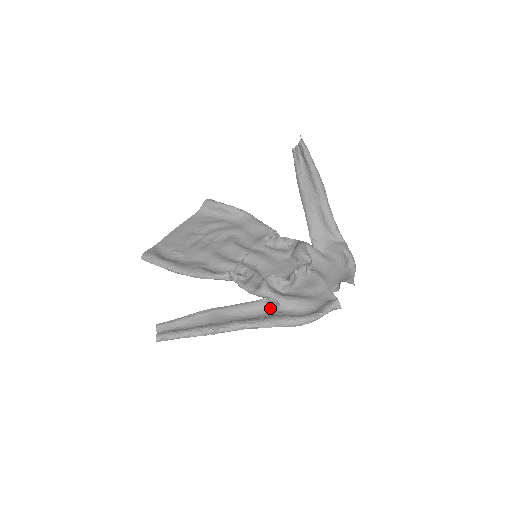
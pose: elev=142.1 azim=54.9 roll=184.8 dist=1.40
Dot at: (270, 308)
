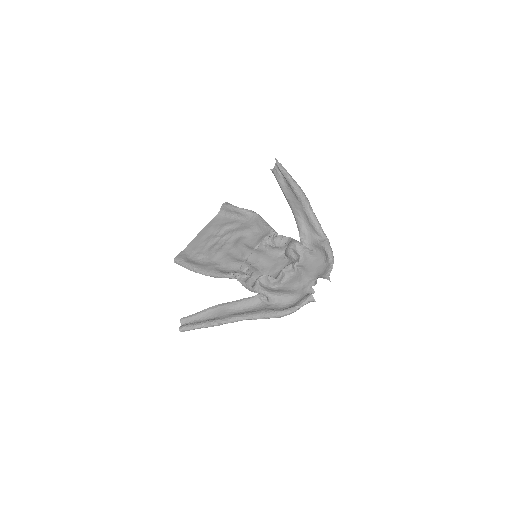
Dot at: (262, 302)
